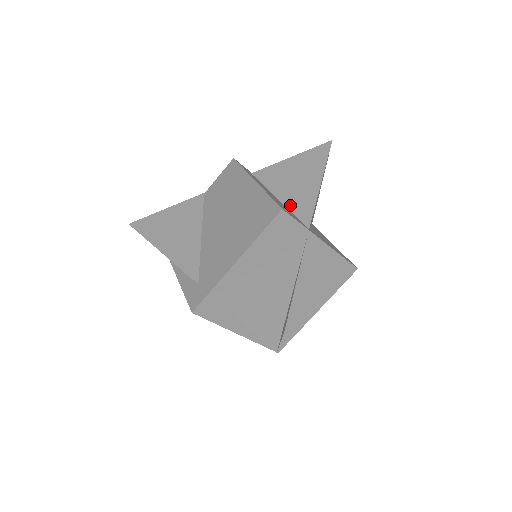
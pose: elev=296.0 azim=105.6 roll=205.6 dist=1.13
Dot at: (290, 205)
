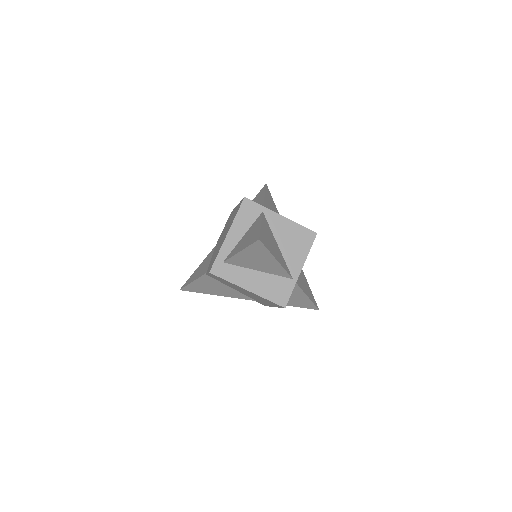
Dot at: (270, 273)
